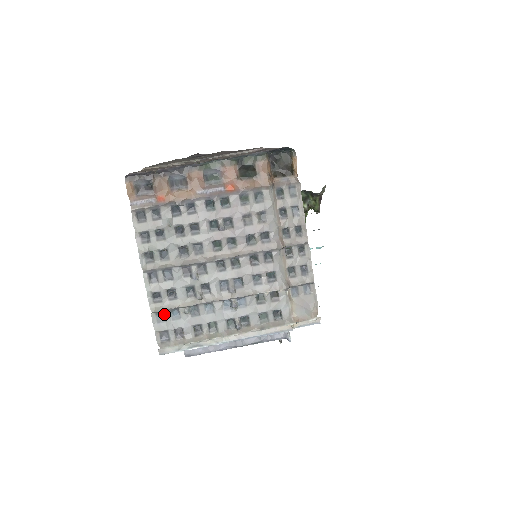
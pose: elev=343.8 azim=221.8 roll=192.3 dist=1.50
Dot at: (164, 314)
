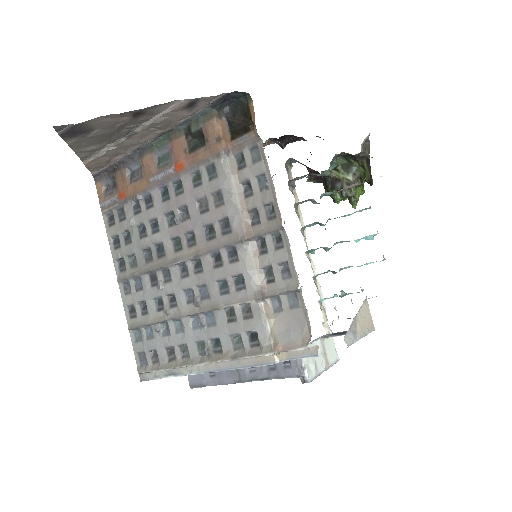
Dot at: (140, 332)
